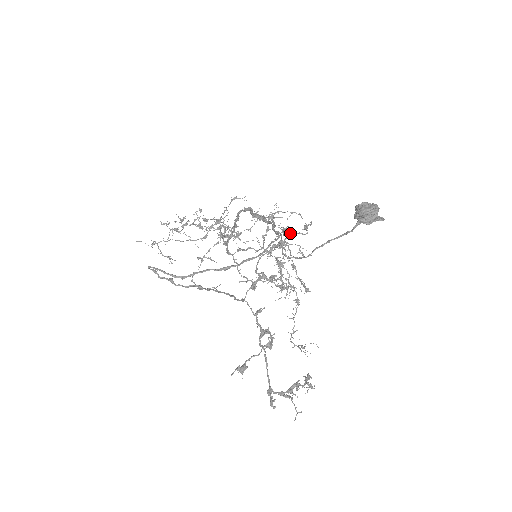
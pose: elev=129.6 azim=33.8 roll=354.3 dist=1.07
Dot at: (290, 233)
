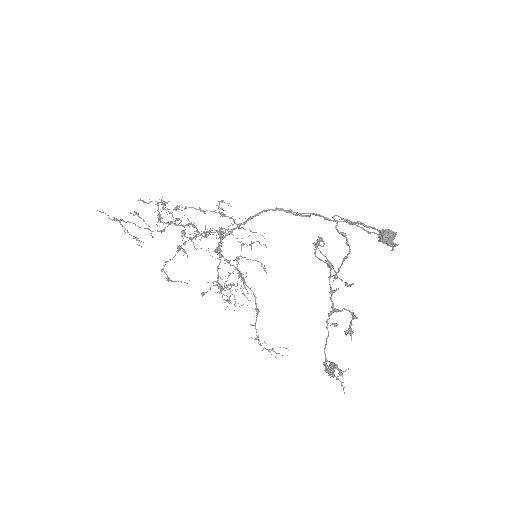
Dot at: (320, 239)
